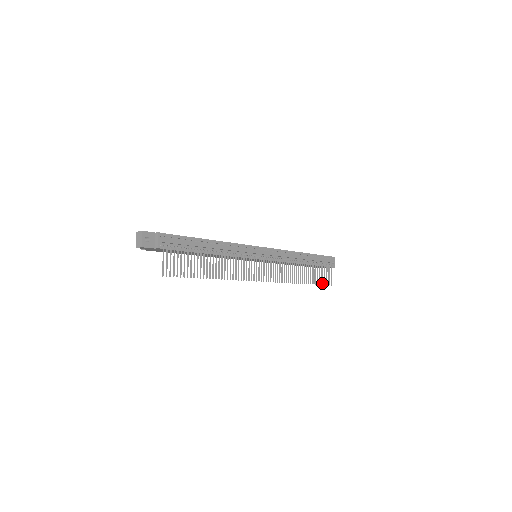
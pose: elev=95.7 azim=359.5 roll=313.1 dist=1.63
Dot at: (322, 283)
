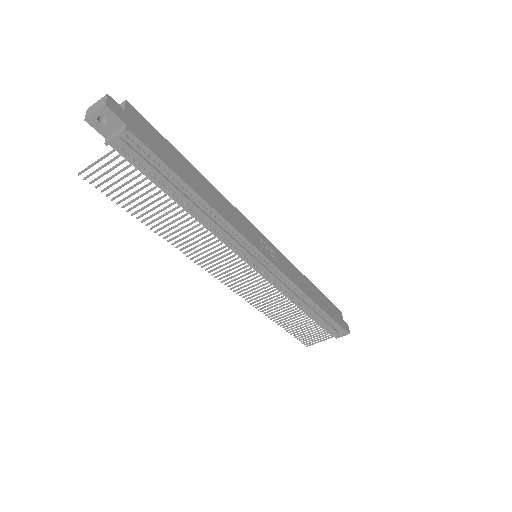
Dot at: (299, 337)
